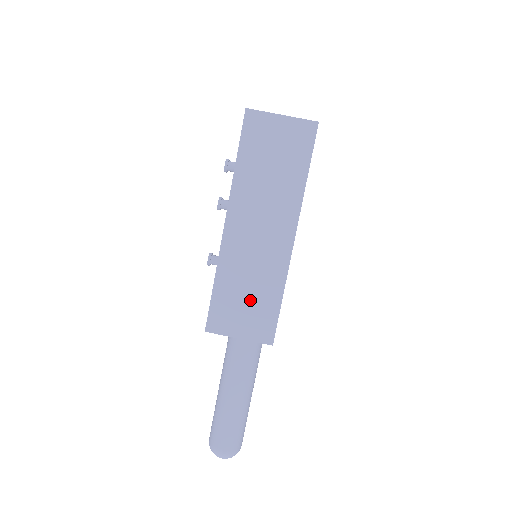
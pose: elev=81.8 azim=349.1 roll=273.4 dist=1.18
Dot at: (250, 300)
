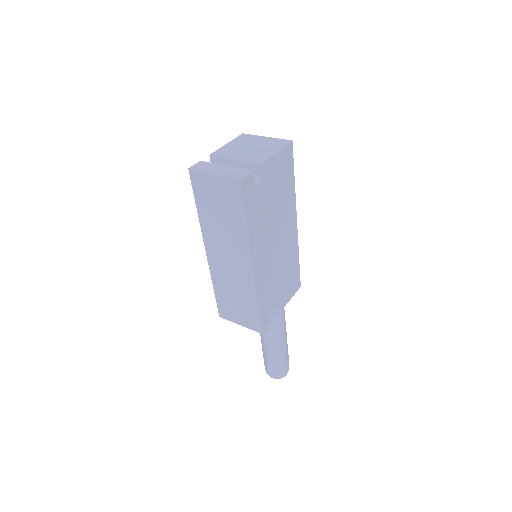
Dot at: (238, 303)
